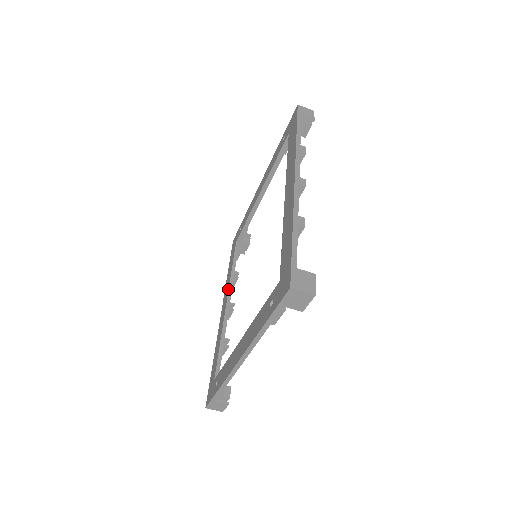
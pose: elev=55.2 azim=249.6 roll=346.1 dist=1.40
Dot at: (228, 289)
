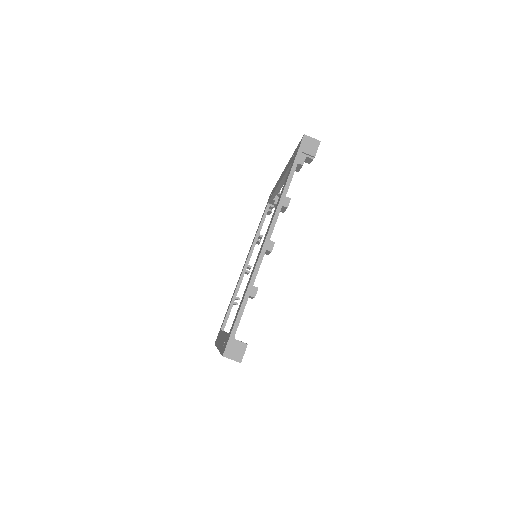
Dot at: (249, 252)
